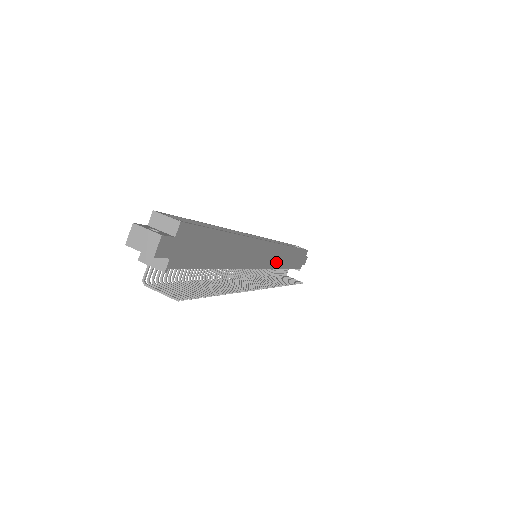
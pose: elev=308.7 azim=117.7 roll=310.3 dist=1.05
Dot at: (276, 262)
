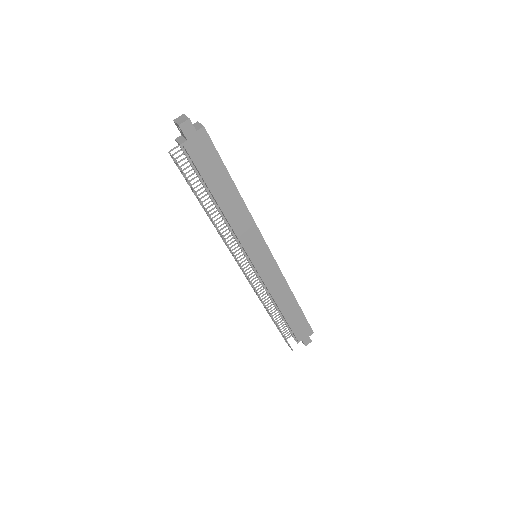
Dot at: (271, 283)
